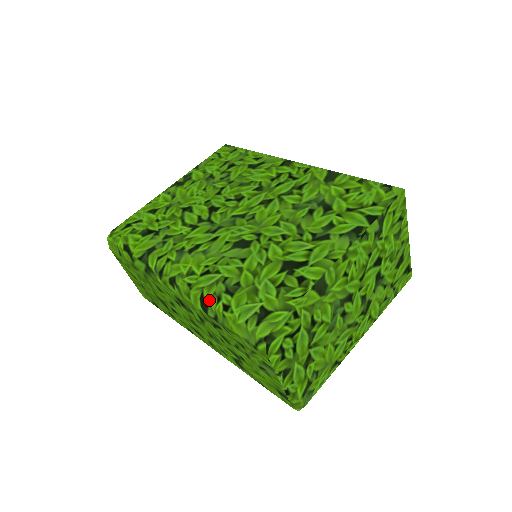
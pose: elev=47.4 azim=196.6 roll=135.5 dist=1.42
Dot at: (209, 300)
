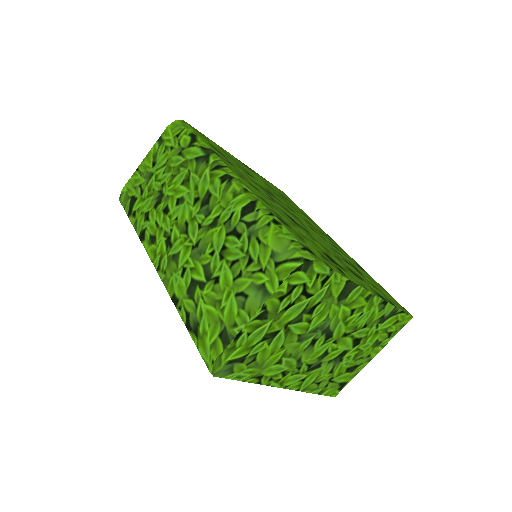
Dot at: (261, 208)
